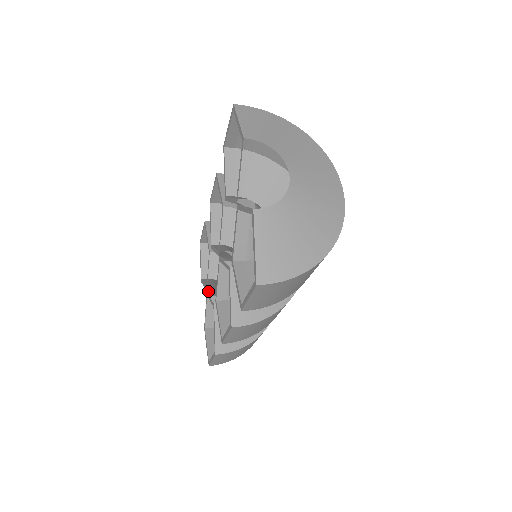
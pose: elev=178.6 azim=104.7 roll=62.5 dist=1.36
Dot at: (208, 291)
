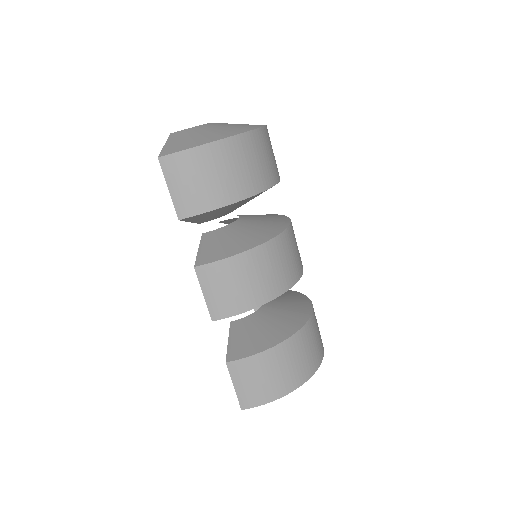
Dot at: occluded
